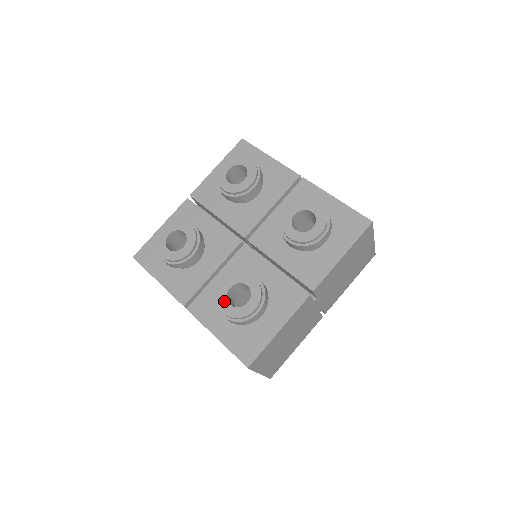
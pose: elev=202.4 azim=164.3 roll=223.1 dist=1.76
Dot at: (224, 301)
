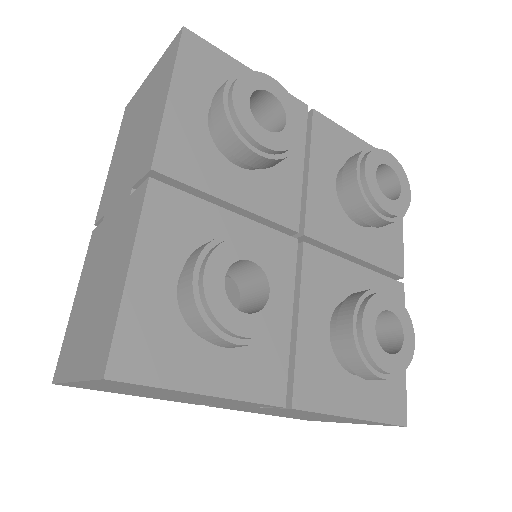
Dot at: (225, 261)
